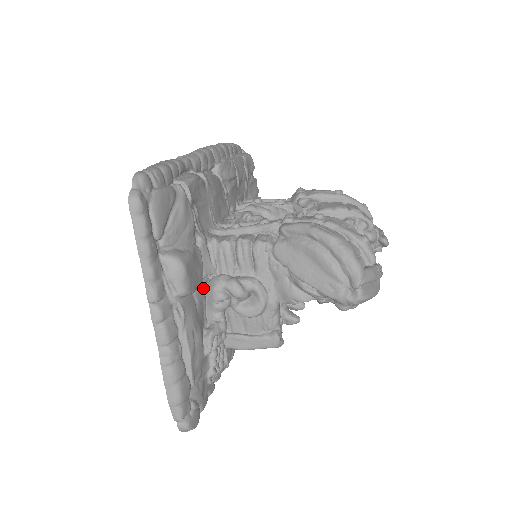
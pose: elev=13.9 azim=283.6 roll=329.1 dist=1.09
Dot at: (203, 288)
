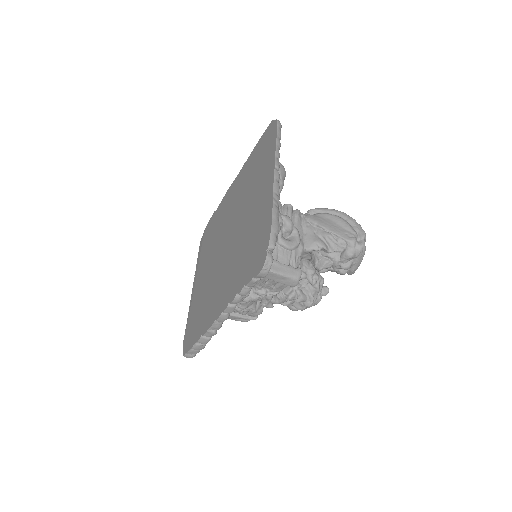
Dot at: occluded
